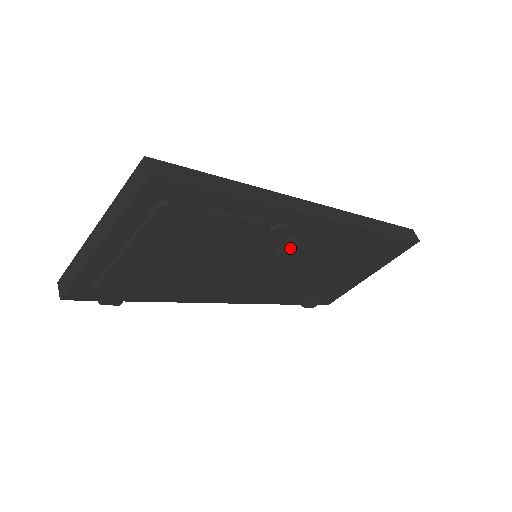
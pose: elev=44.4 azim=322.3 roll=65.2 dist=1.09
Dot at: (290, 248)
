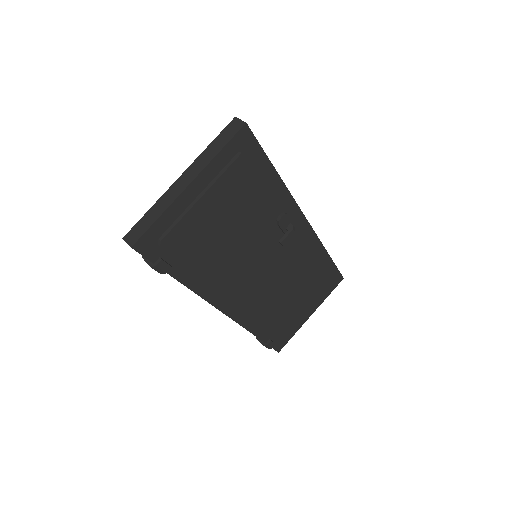
Dot at: (290, 236)
